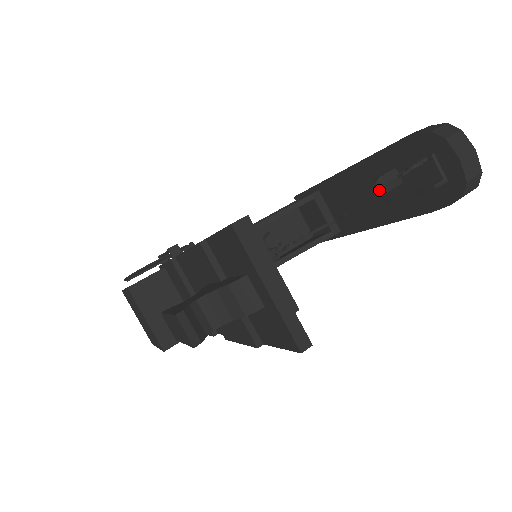
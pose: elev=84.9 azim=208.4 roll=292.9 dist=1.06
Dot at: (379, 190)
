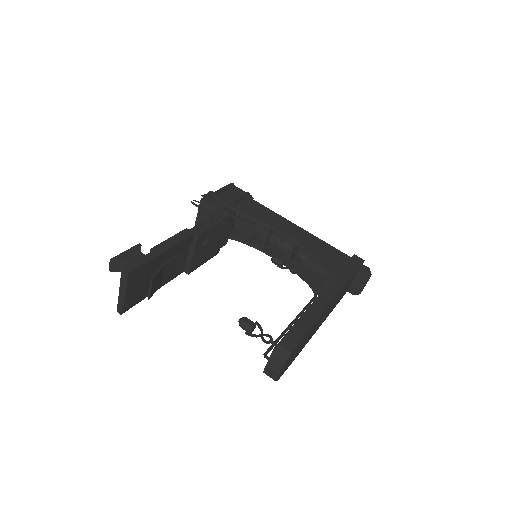
Dot at: (239, 322)
